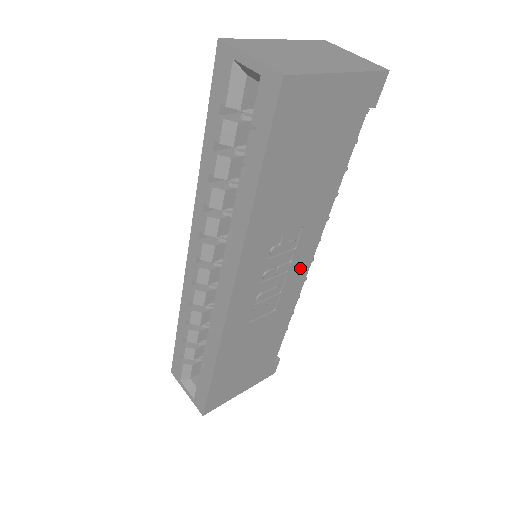
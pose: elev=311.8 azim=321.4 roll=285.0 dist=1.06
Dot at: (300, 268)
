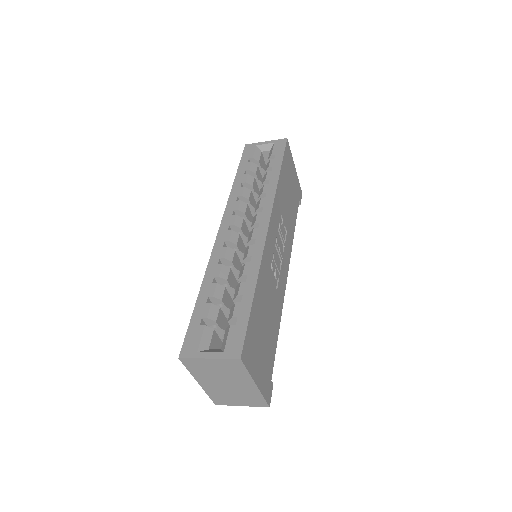
Dot at: (285, 269)
